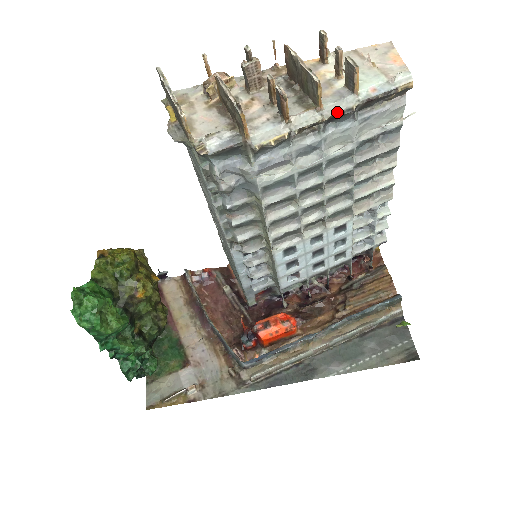
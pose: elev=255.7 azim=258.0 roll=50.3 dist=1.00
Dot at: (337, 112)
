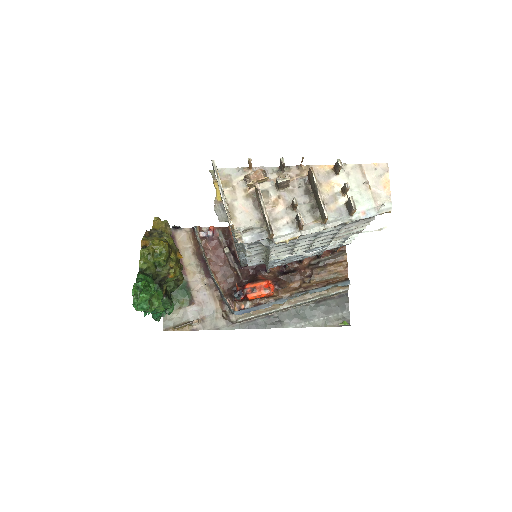
Dot at: (335, 225)
